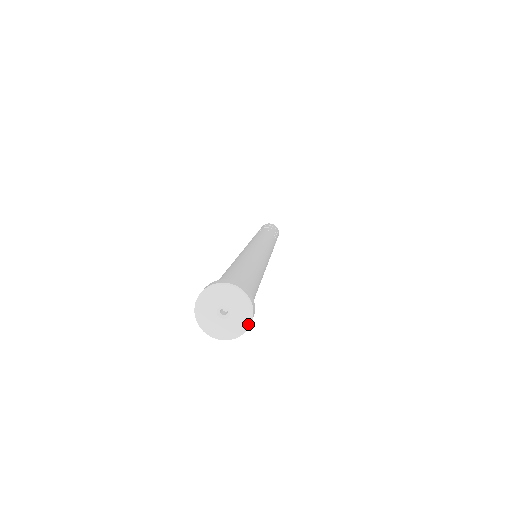
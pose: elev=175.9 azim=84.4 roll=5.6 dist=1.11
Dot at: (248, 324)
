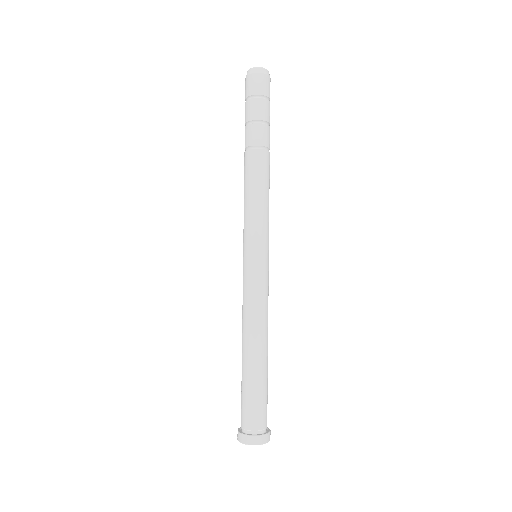
Dot at: occluded
